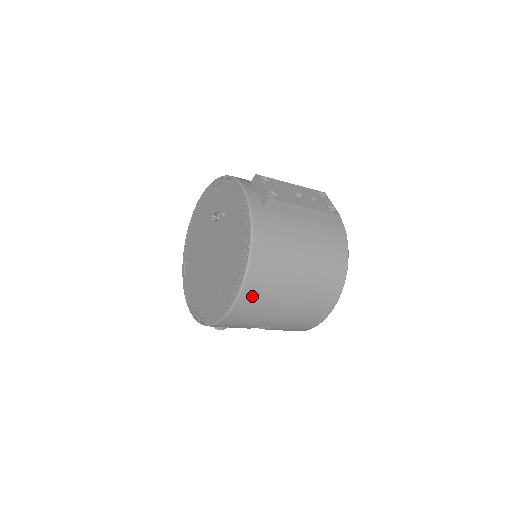
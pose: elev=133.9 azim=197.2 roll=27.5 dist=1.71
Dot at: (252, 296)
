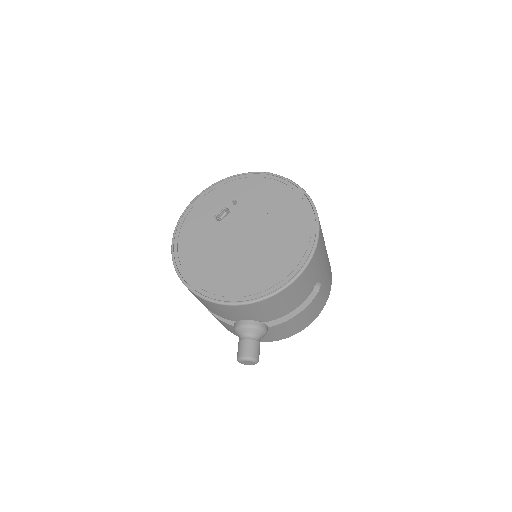
Dot at: occluded
